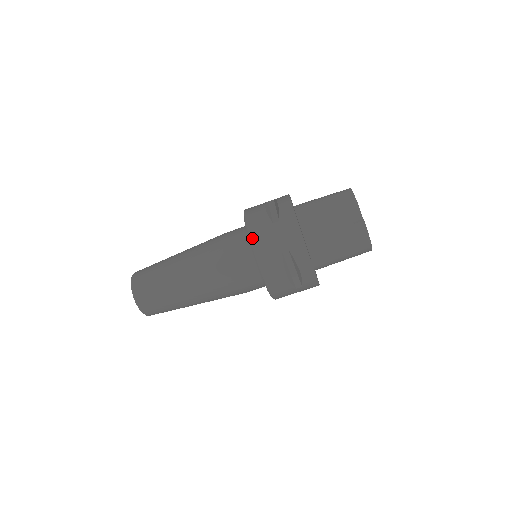
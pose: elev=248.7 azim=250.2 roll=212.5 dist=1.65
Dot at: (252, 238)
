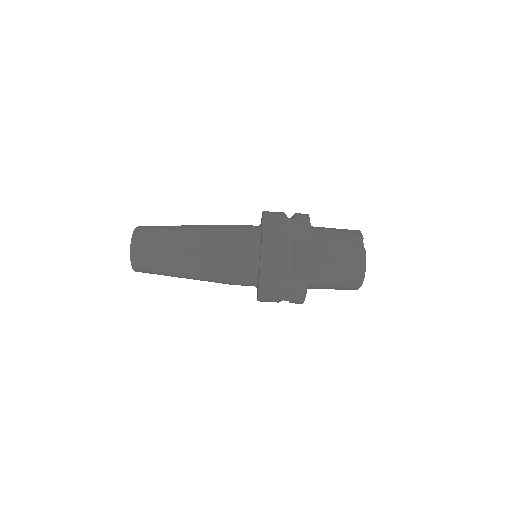
Dot at: (266, 220)
